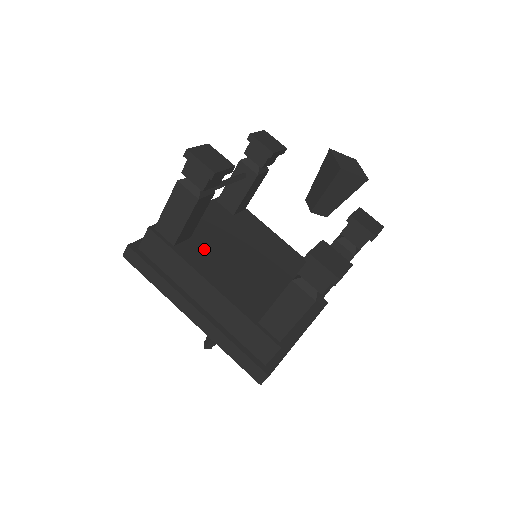
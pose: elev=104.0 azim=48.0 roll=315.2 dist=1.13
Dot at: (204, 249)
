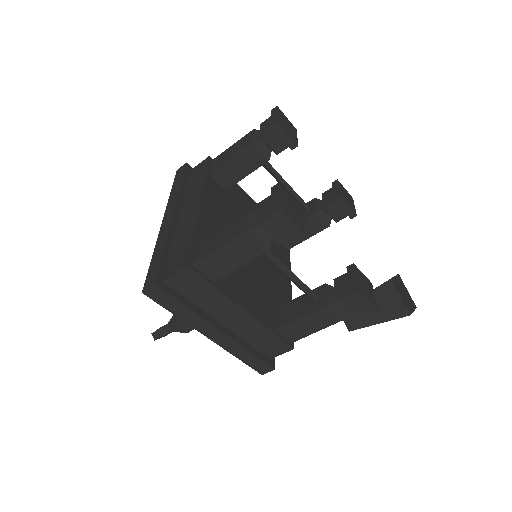
Dot at: (226, 201)
